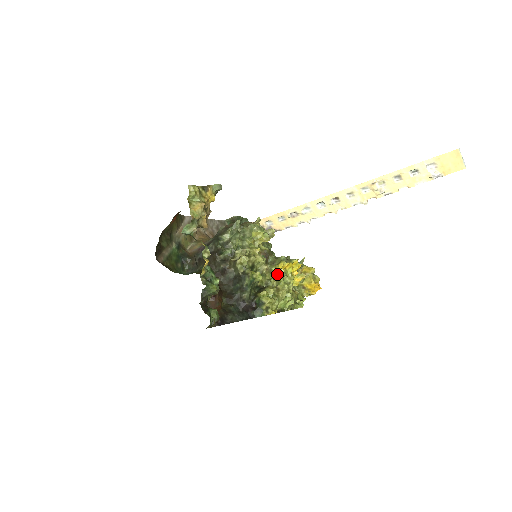
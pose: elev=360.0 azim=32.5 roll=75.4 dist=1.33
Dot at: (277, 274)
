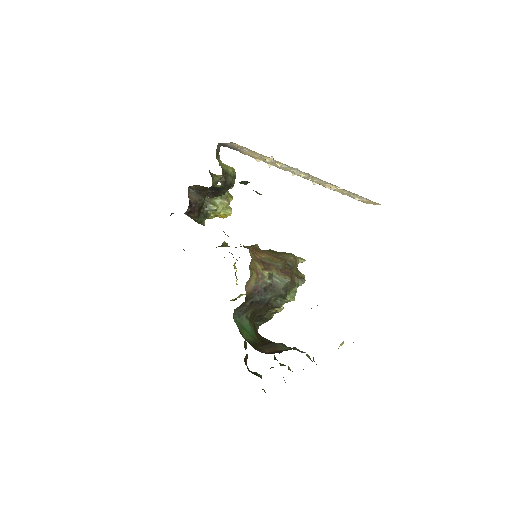
Dot at: occluded
